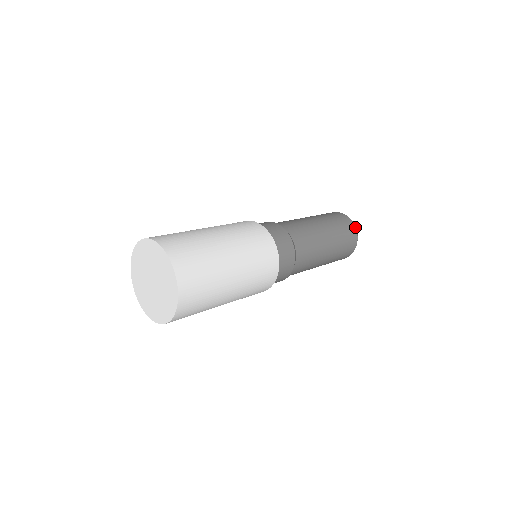
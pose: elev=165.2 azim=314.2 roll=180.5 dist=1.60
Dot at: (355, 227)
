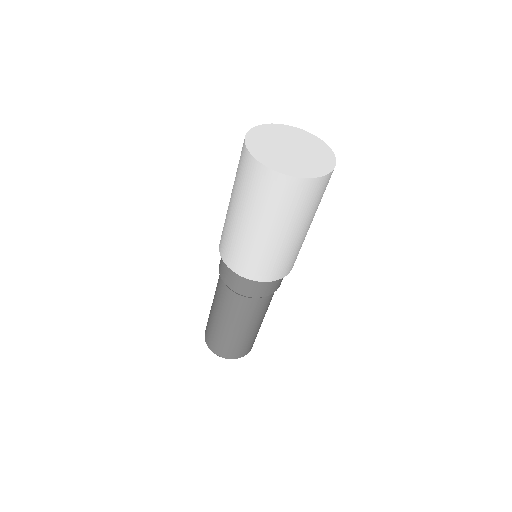
Dot at: occluded
